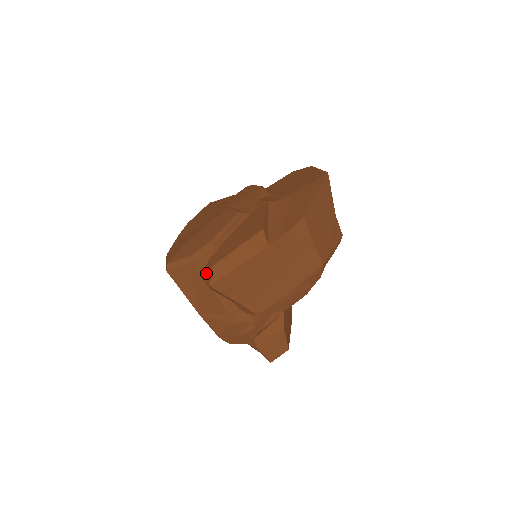
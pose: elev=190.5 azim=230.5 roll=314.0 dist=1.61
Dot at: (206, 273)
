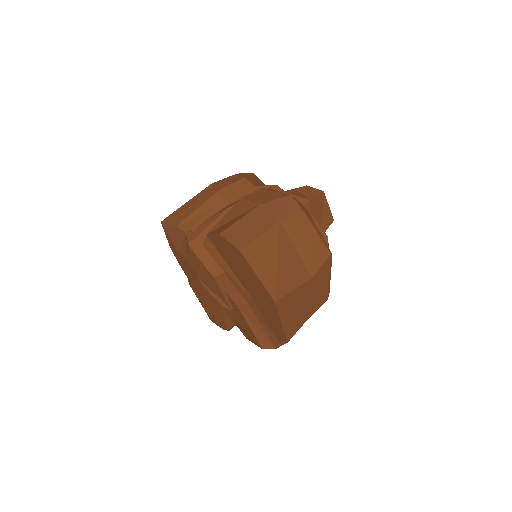
Dot at: occluded
